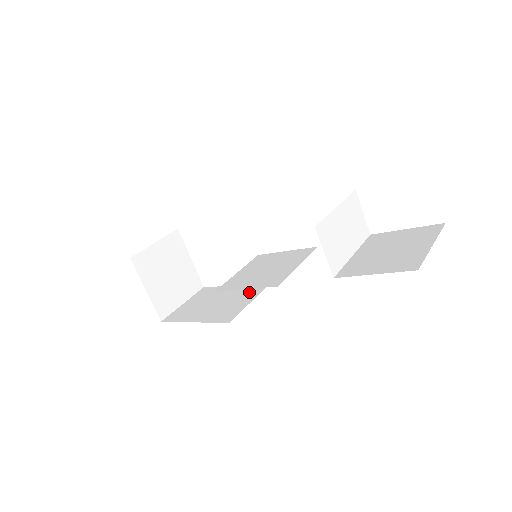
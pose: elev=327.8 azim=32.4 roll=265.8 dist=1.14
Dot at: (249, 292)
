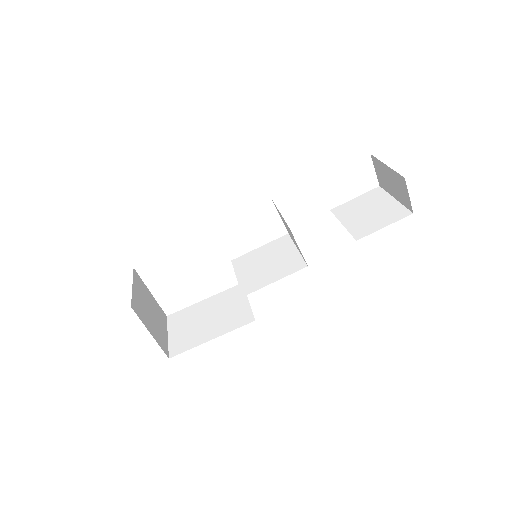
Dot at: (232, 296)
